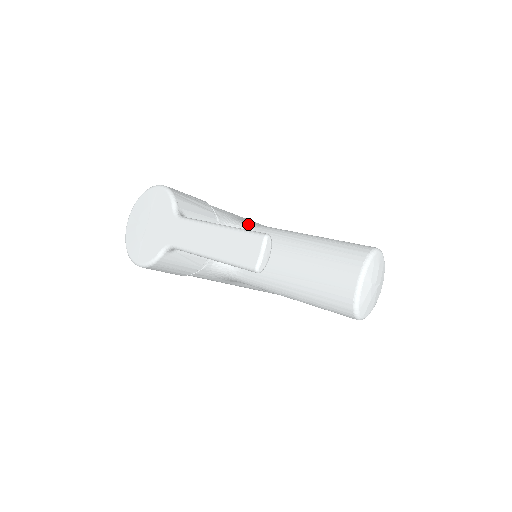
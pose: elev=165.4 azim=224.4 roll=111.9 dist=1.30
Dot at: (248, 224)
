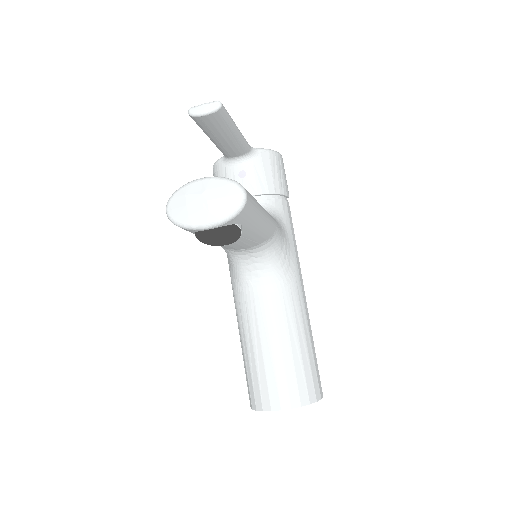
Dot at: (278, 221)
